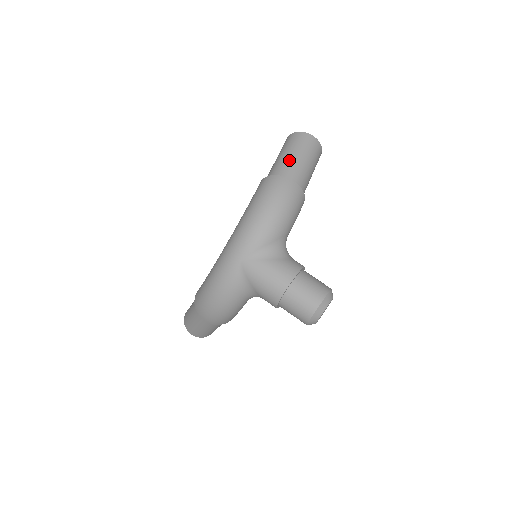
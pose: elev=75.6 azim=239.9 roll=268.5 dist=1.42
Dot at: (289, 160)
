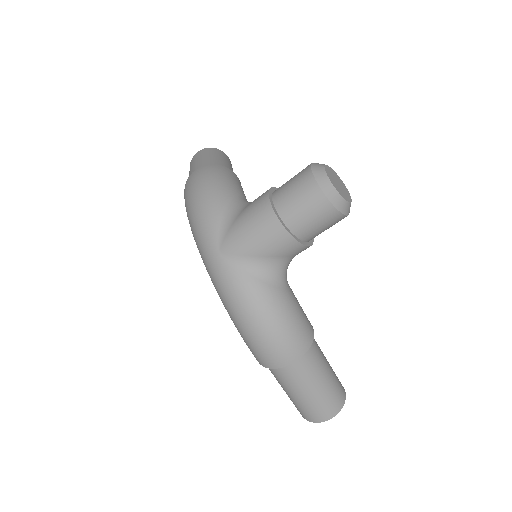
Dot at: (192, 171)
